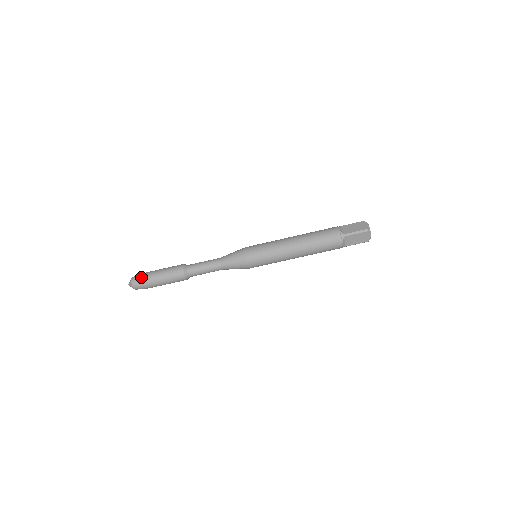
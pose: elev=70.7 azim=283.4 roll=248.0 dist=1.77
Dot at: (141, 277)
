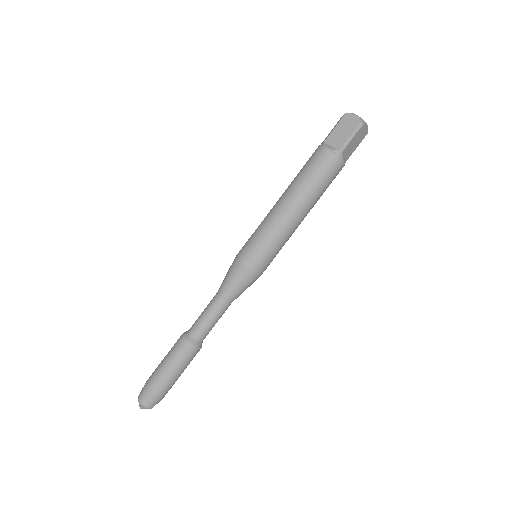
Dot at: (149, 392)
